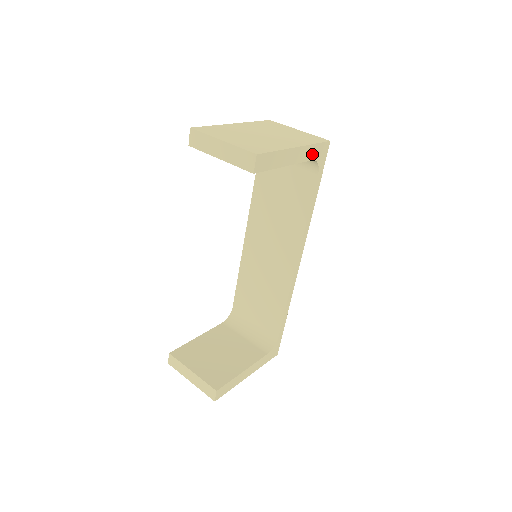
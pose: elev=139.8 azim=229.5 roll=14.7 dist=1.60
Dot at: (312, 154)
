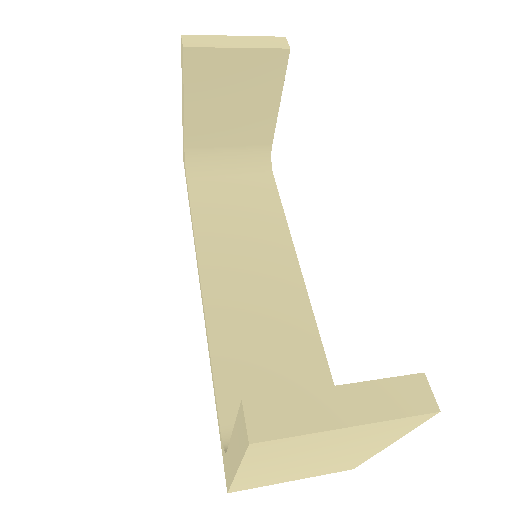
Dot at: occluded
